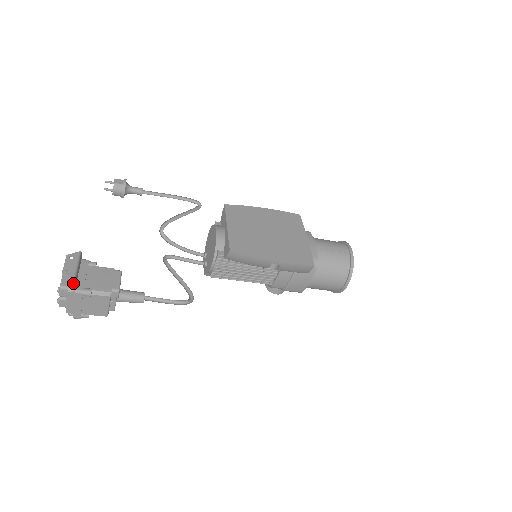
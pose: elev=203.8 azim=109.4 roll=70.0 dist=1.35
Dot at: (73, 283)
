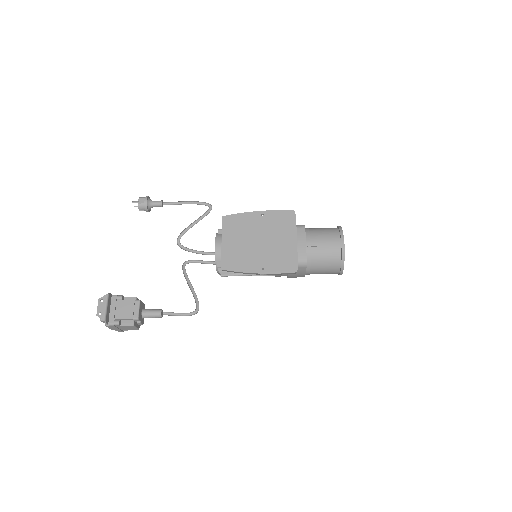
Dot at: (107, 318)
